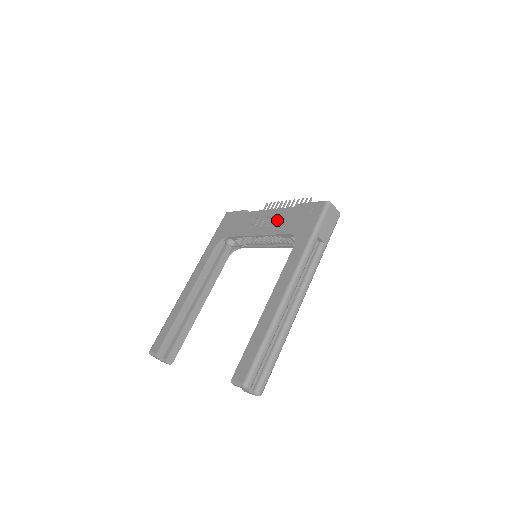
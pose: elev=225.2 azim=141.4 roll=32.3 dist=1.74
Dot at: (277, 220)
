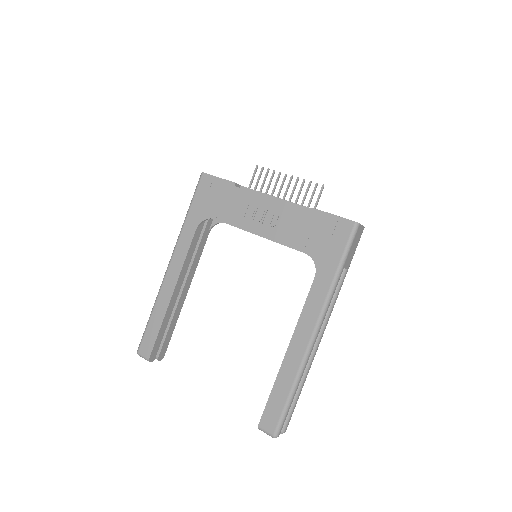
Dot at: (286, 223)
